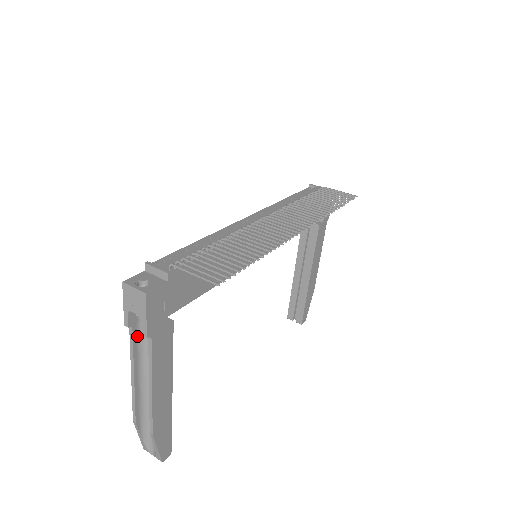
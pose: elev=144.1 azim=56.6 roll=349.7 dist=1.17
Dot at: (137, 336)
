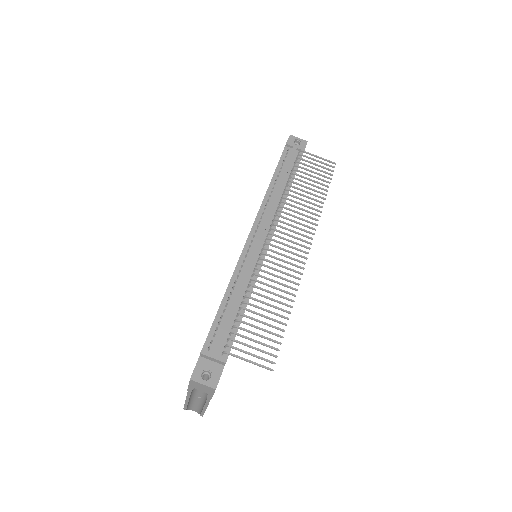
Dot at: occluded
